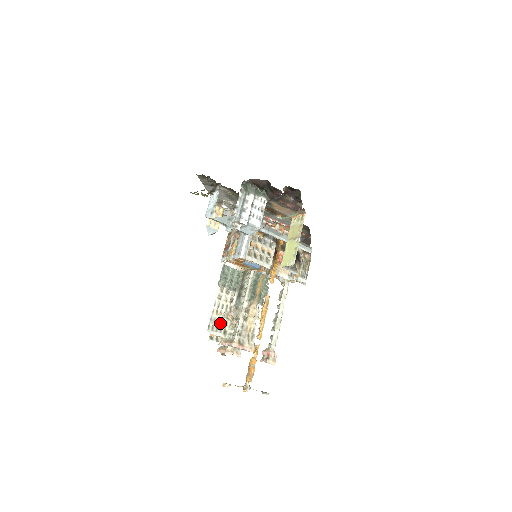
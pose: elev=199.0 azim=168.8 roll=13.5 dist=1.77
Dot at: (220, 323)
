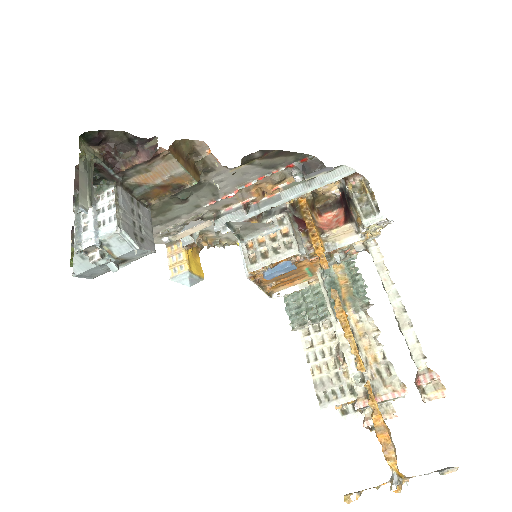
Dot at: (334, 381)
